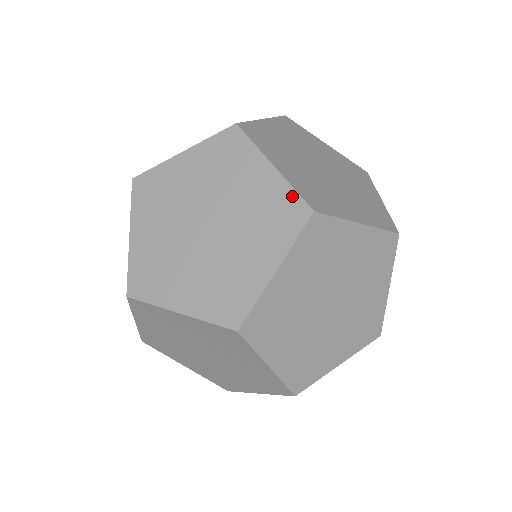
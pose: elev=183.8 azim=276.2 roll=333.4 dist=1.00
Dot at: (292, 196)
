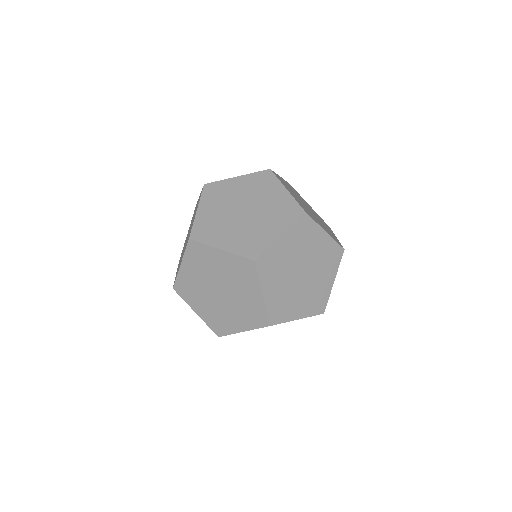
Dot at: (336, 245)
